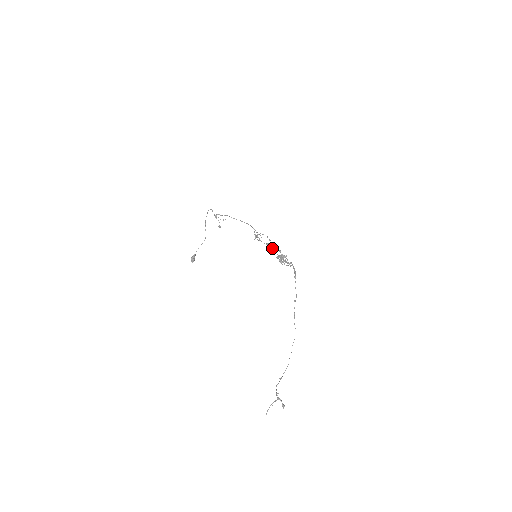
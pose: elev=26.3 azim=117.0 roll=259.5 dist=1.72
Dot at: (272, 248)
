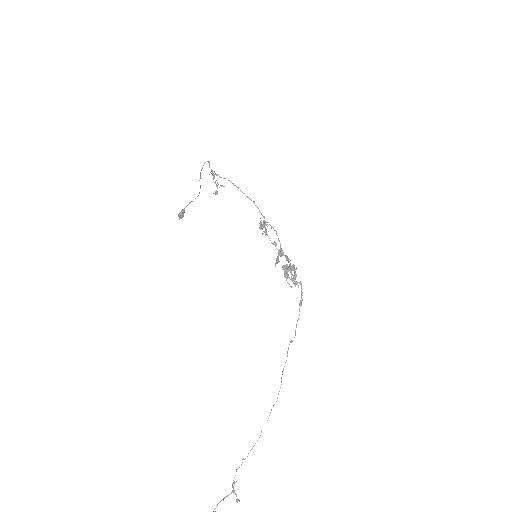
Dot at: (279, 254)
